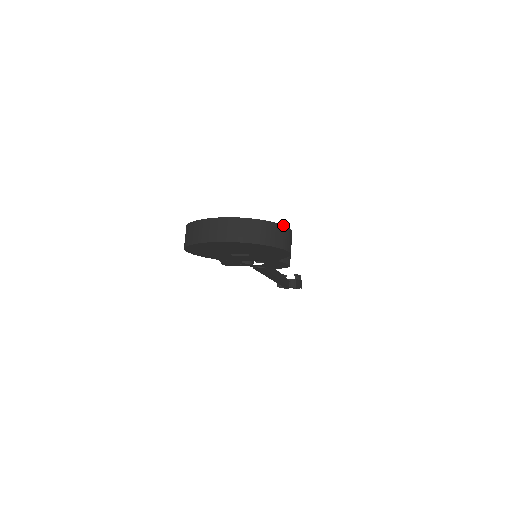
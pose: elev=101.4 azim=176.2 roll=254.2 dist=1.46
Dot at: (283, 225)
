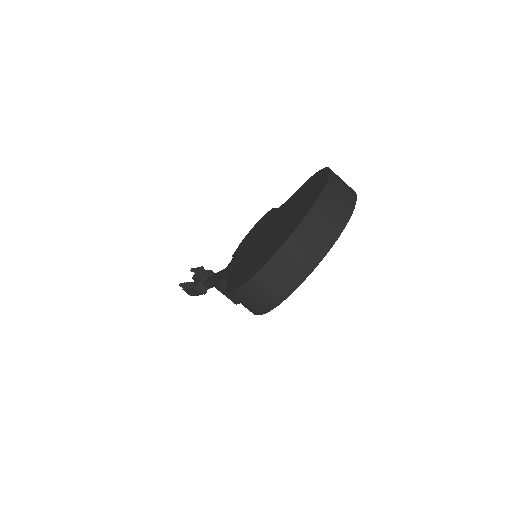
Dot at: (328, 167)
